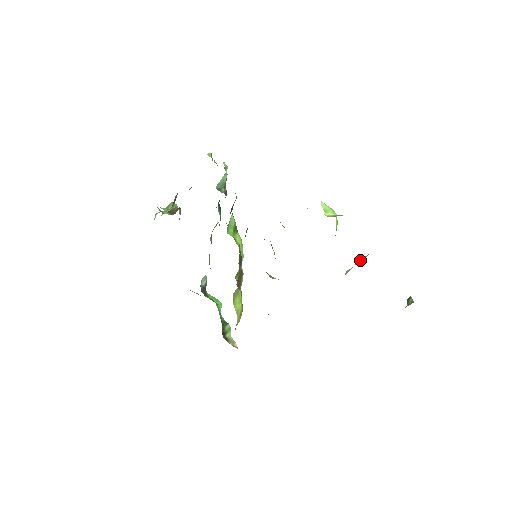
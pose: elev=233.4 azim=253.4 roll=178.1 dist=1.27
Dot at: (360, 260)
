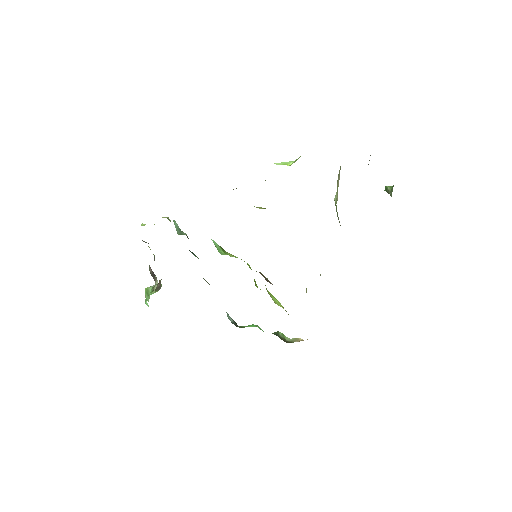
Dot at: (338, 181)
